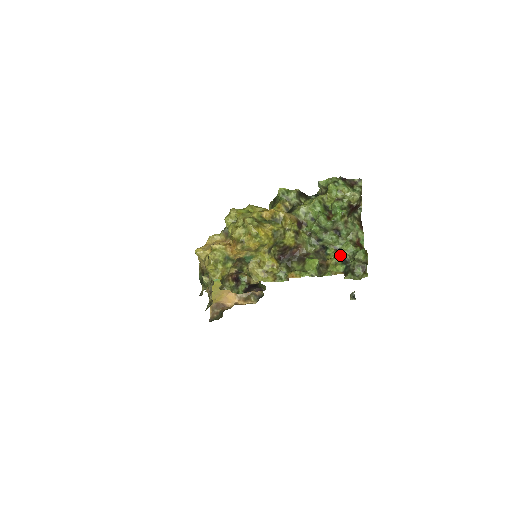
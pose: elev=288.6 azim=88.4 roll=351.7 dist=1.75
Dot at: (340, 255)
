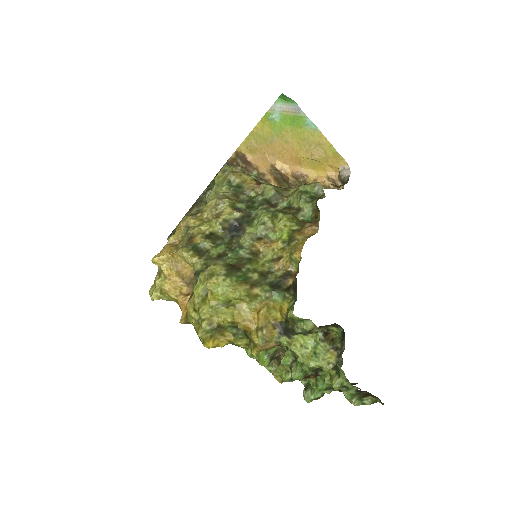
Dot at: occluded
